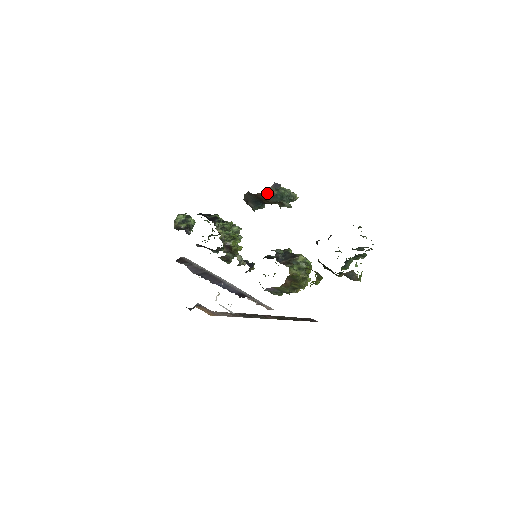
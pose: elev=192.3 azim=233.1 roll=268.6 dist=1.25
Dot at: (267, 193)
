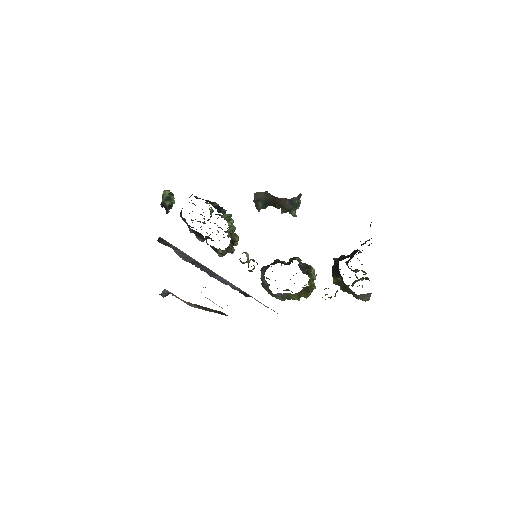
Dot at: (290, 200)
